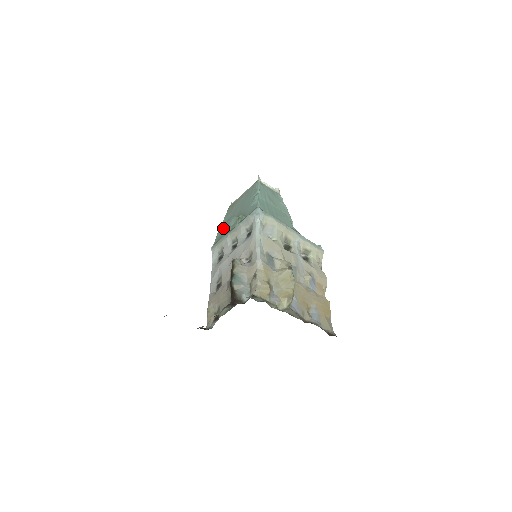
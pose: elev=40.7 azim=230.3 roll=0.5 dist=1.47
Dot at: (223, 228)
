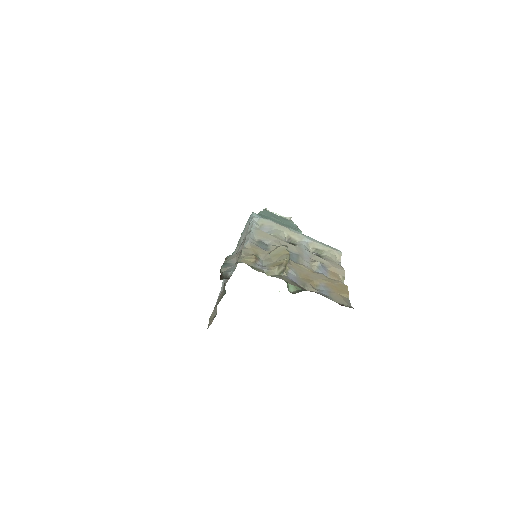
Dot at: occluded
